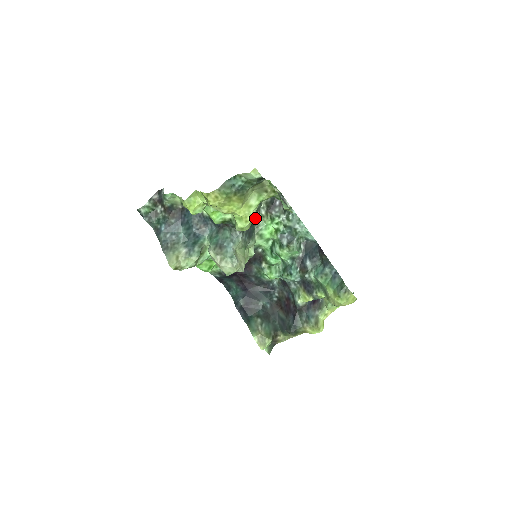
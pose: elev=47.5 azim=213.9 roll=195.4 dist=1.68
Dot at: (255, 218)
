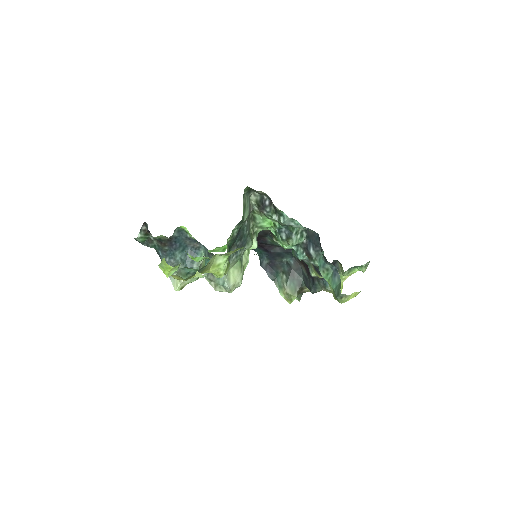
Dot at: (245, 227)
